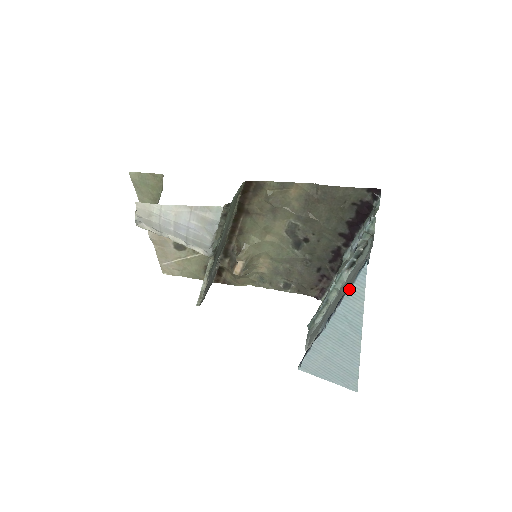
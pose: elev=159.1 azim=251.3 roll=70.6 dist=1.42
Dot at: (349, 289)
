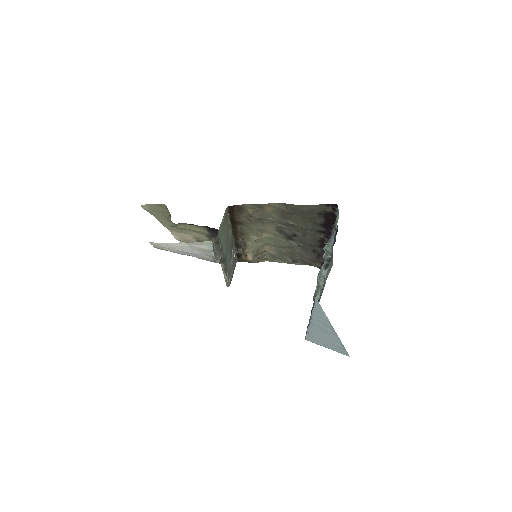
Dot at: (313, 308)
